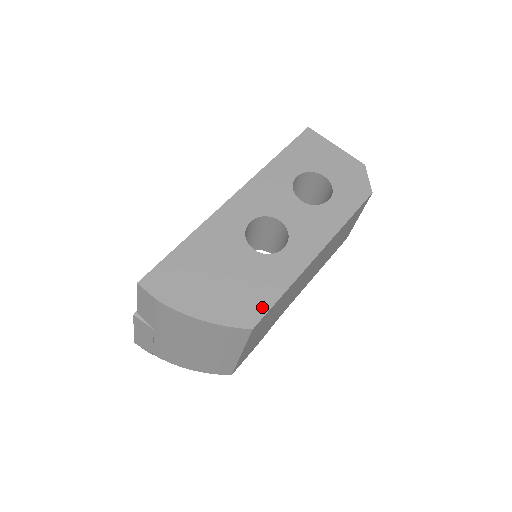
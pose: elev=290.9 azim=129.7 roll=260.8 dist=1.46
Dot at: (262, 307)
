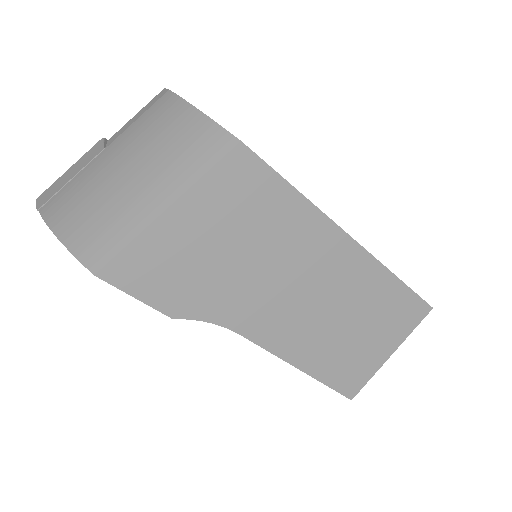
Dot at: occluded
